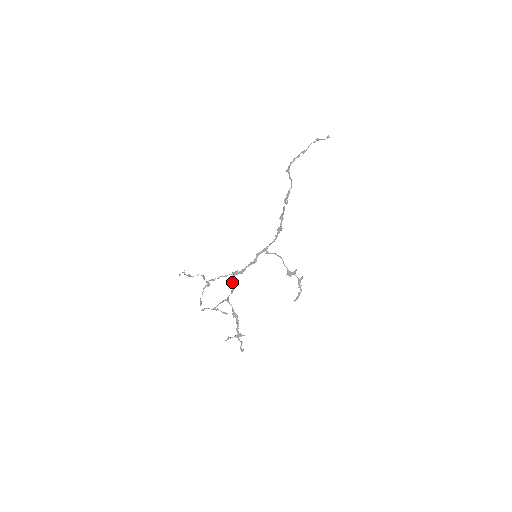
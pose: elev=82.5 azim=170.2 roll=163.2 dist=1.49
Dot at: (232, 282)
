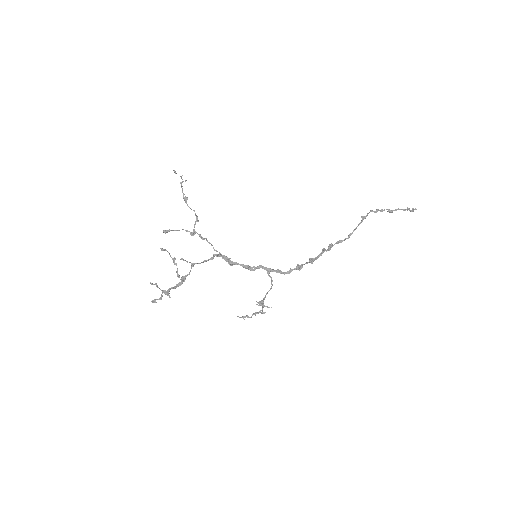
Dot at: (214, 255)
